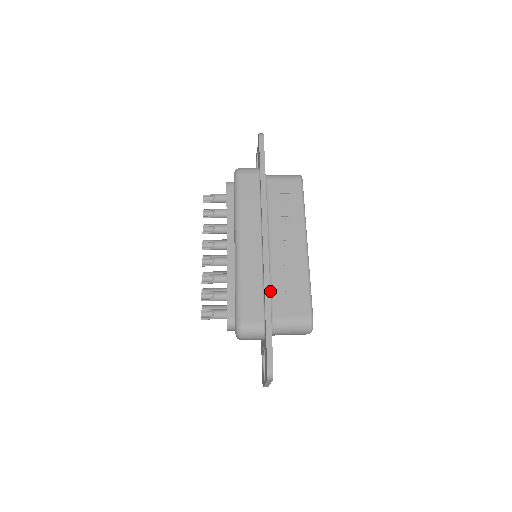
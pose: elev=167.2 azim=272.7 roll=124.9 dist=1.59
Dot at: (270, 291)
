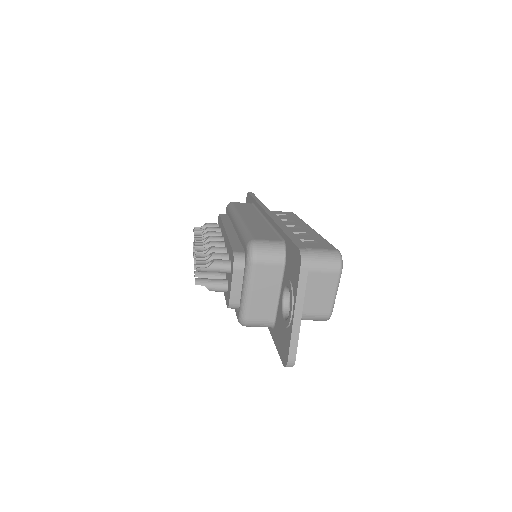
Dot at: occluded
